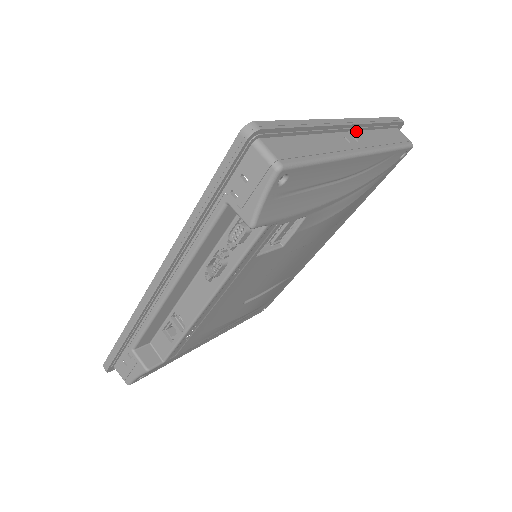
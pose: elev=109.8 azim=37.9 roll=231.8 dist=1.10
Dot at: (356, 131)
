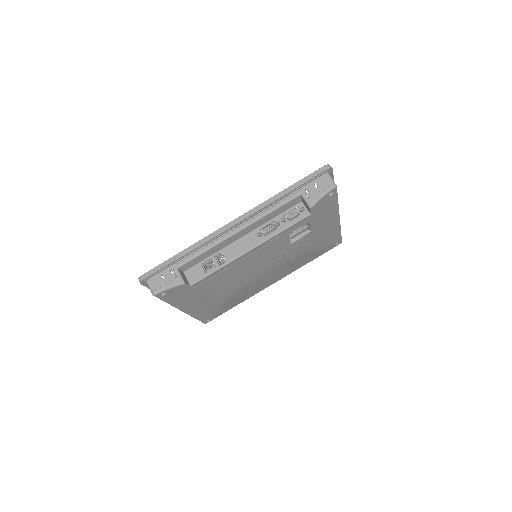
Dot at: occluded
